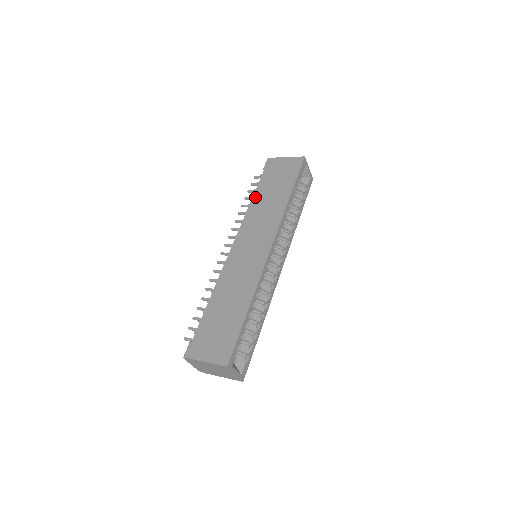
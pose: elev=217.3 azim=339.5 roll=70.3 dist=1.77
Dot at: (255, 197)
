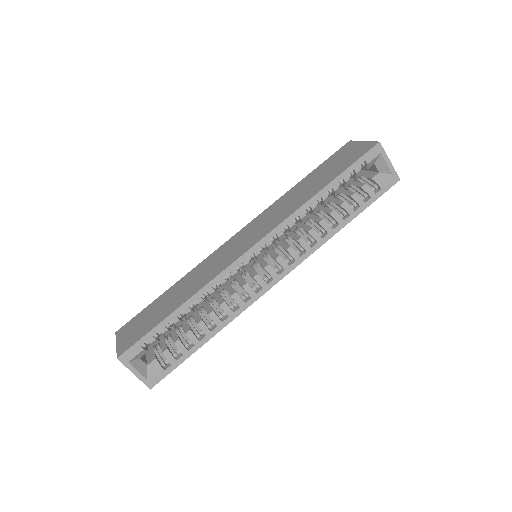
Dot at: (297, 185)
